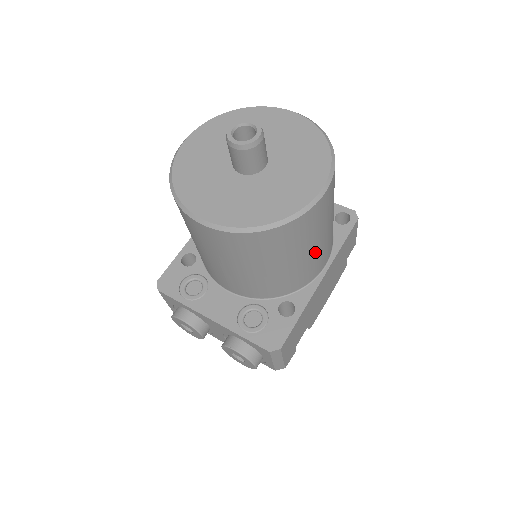
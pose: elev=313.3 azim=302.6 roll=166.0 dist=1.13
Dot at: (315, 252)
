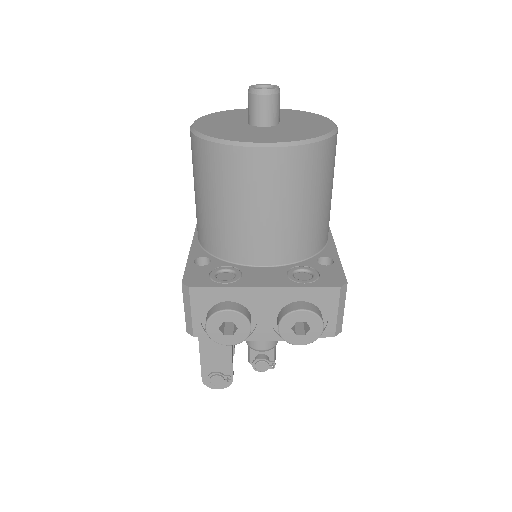
Dot at: occluded
